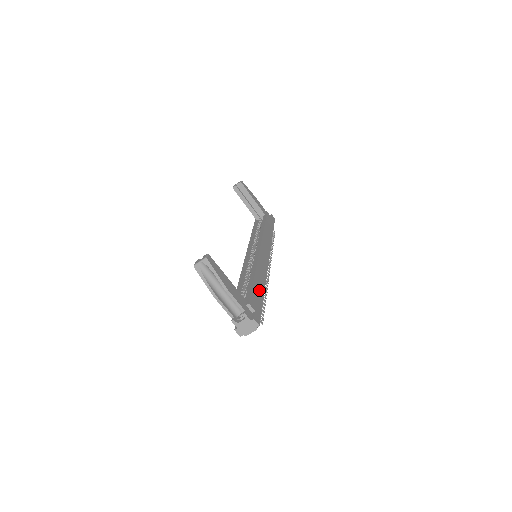
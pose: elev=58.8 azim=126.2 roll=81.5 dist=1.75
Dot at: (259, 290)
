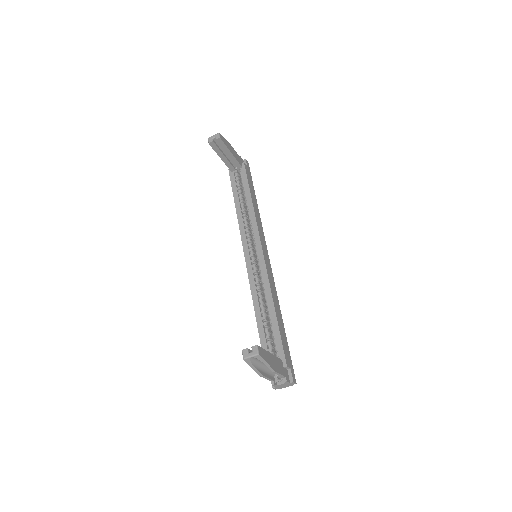
Dot at: (282, 329)
